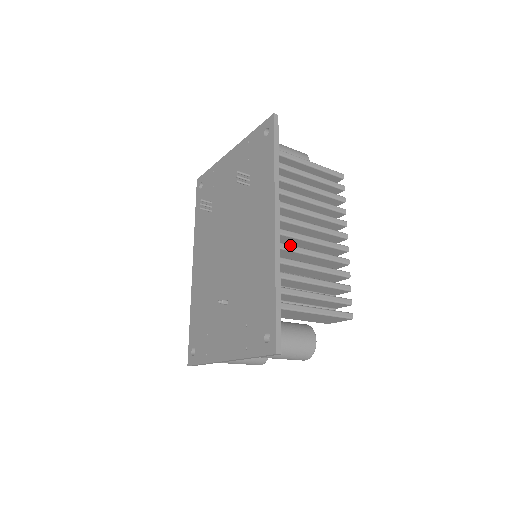
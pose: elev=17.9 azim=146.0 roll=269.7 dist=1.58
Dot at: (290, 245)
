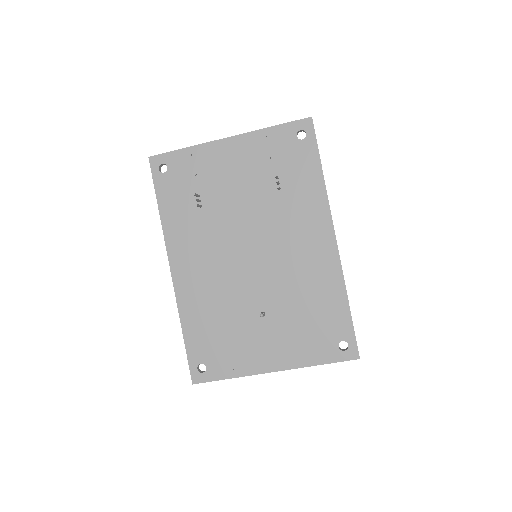
Dot at: occluded
